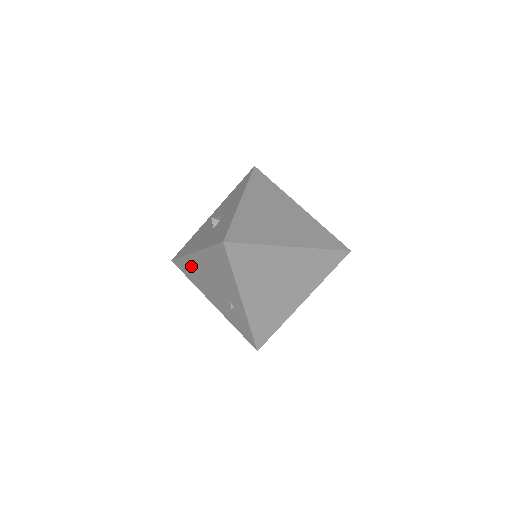
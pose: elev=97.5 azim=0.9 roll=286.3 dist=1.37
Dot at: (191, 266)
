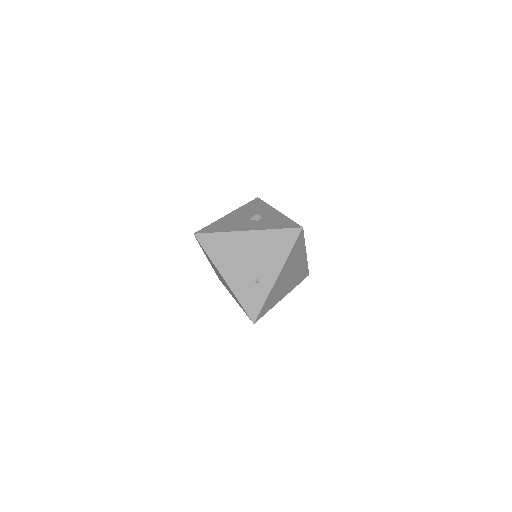
Dot at: (227, 242)
